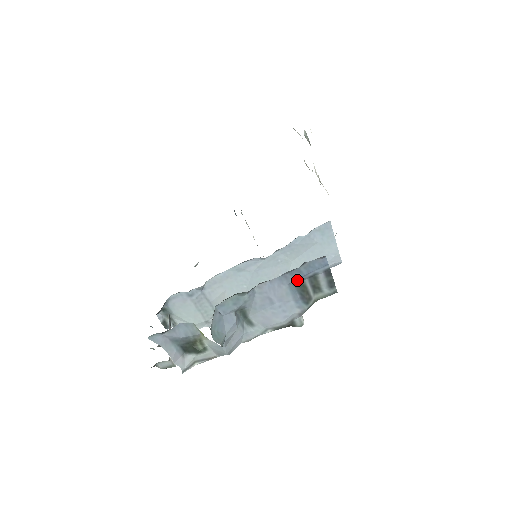
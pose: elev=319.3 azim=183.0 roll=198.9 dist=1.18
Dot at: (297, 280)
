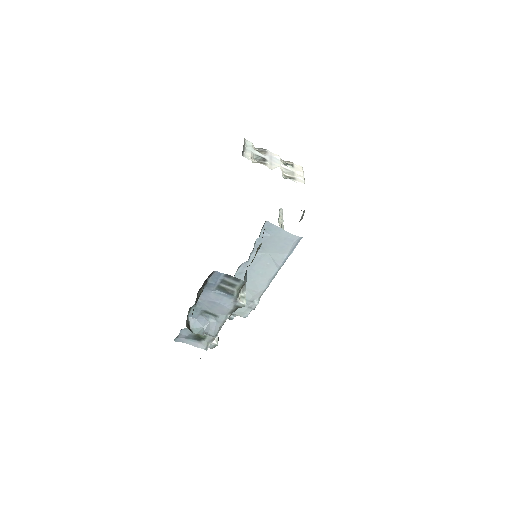
Dot at: (215, 287)
